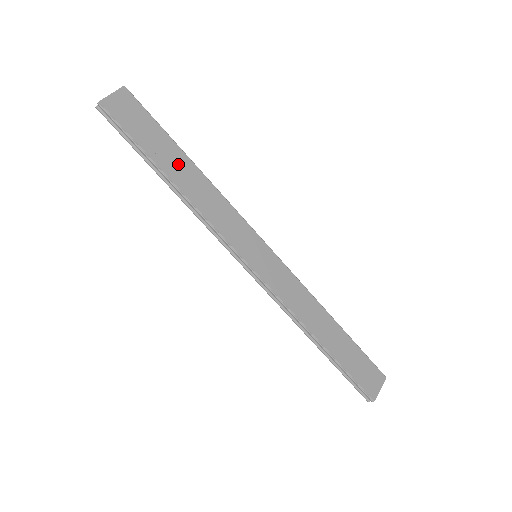
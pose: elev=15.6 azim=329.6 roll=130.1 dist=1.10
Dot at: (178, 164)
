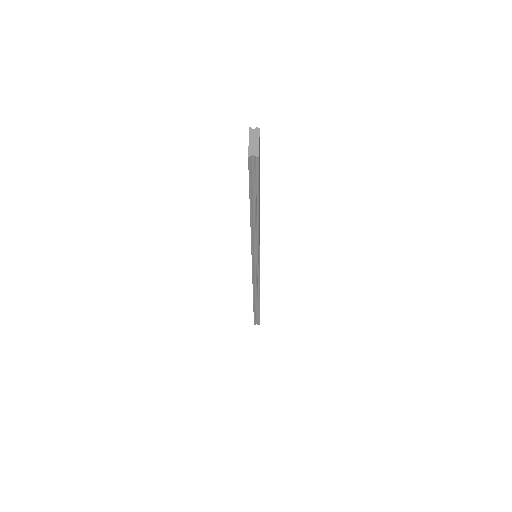
Dot at: occluded
